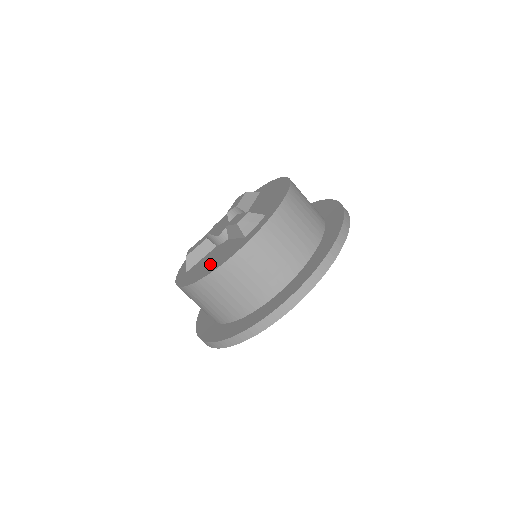
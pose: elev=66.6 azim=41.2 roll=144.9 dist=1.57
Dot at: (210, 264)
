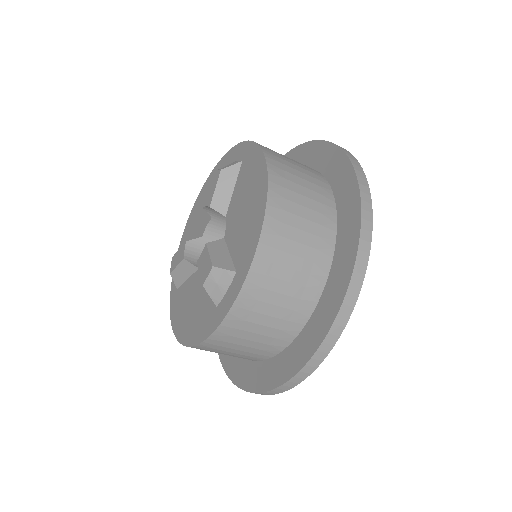
Dot at: (190, 318)
